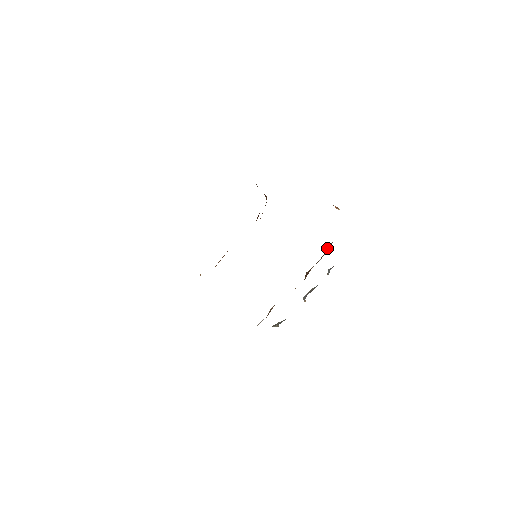
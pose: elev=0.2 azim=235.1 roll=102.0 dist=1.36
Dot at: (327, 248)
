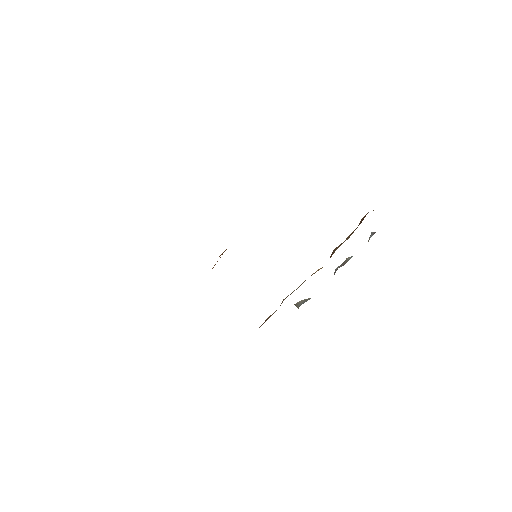
Dot at: (362, 219)
